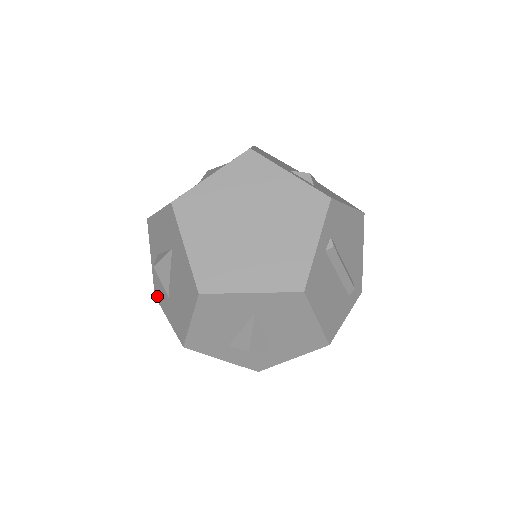
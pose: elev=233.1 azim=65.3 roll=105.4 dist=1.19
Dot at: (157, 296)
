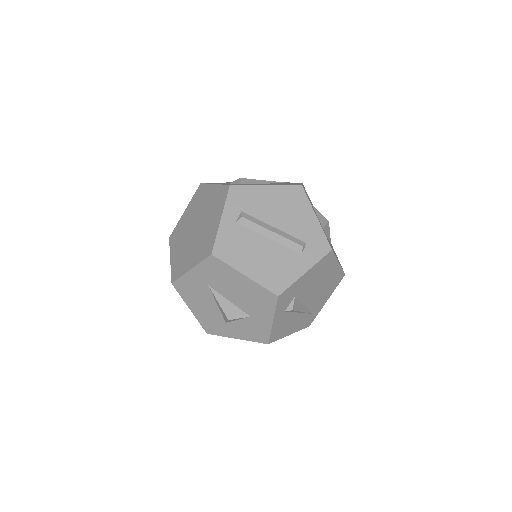
Dot at: occluded
